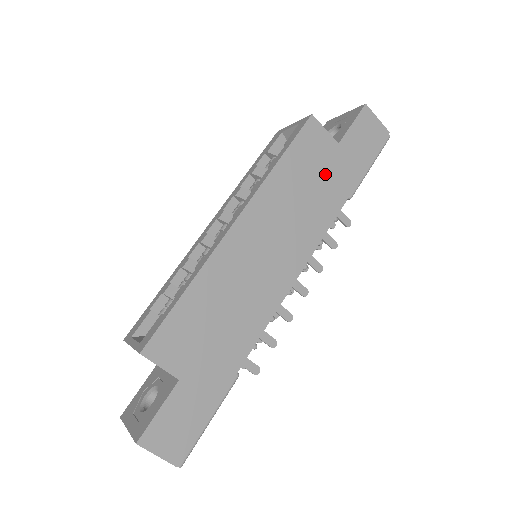
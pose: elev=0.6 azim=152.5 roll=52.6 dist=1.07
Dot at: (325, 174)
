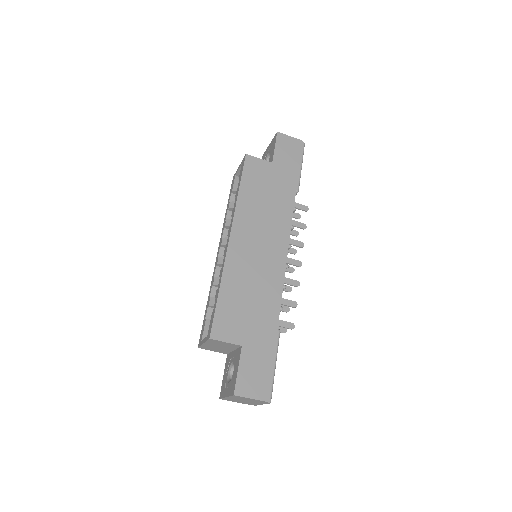
Dot at: (273, 184)
